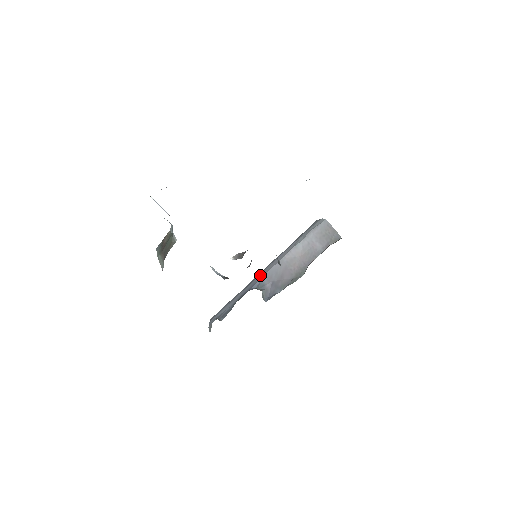
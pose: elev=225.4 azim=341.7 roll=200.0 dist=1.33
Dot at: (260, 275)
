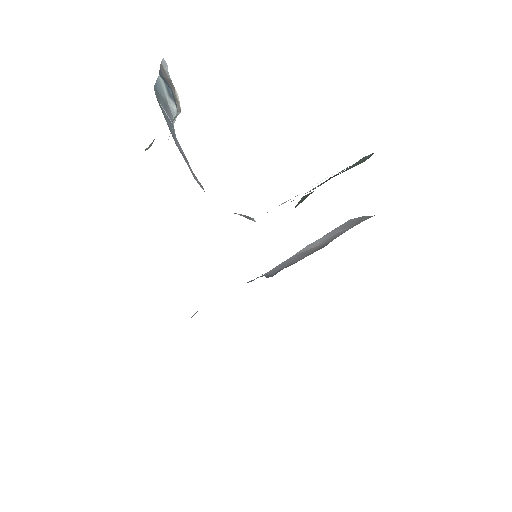
Dot at: occluded
